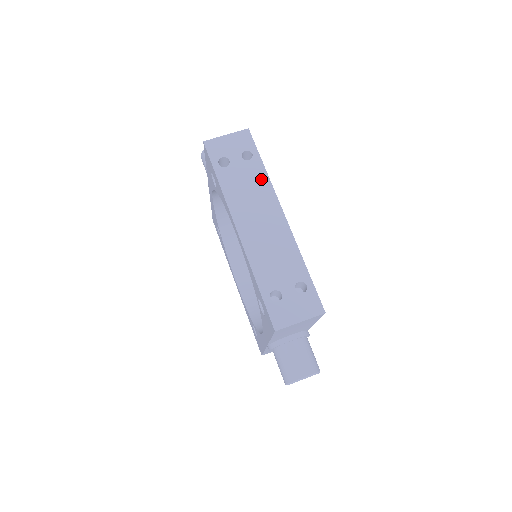
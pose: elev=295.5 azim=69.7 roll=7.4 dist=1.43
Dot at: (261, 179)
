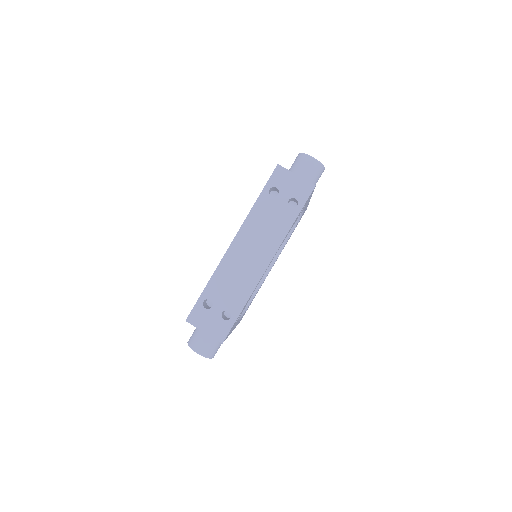
Dot at: (282, 228)
